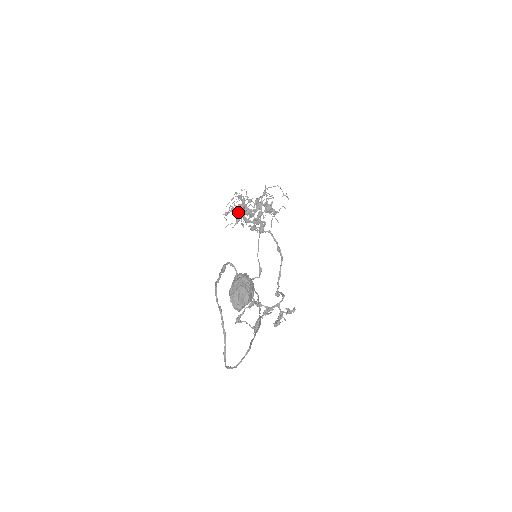
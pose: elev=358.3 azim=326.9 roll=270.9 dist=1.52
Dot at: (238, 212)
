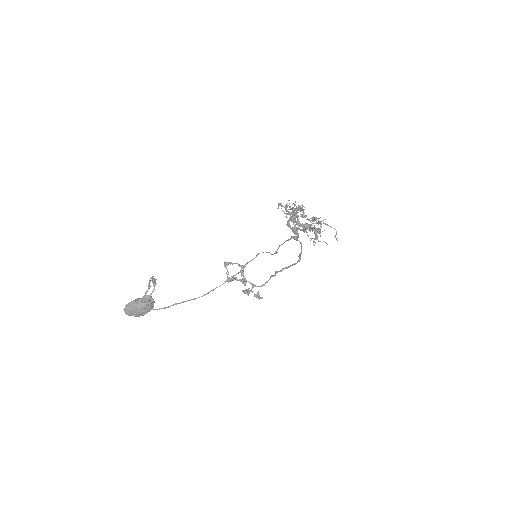
Dot at: occluded
